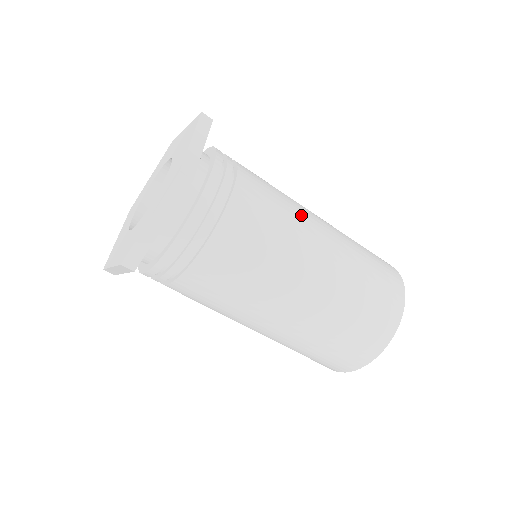
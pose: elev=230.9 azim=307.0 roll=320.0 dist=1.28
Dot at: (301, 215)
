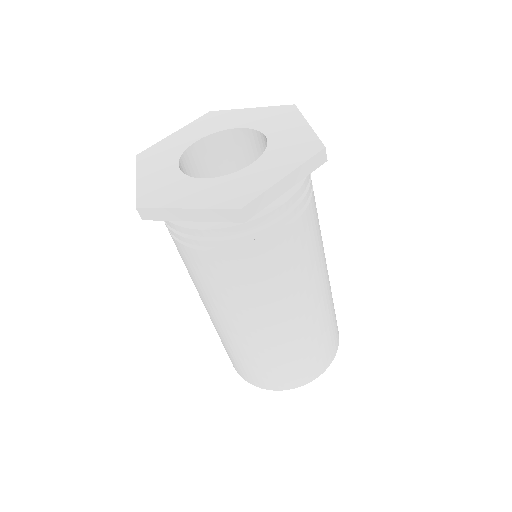
Dot at: occluded
